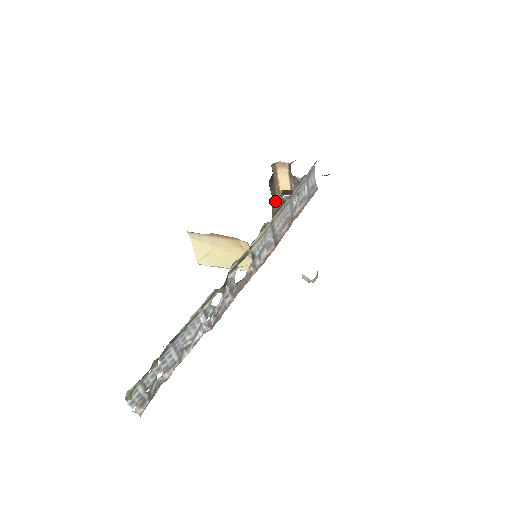
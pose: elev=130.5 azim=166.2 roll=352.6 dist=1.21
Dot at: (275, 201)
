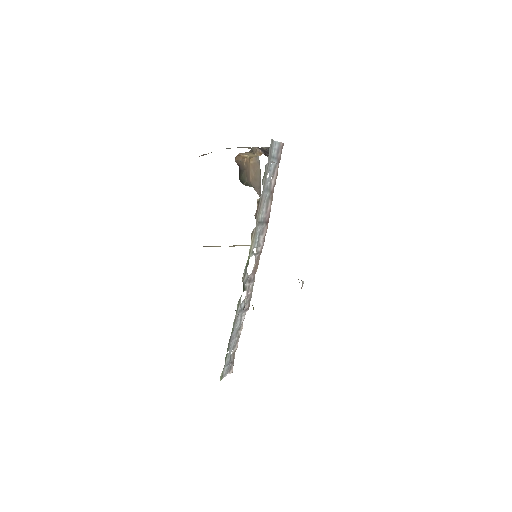
Dot at: (252, 172)
